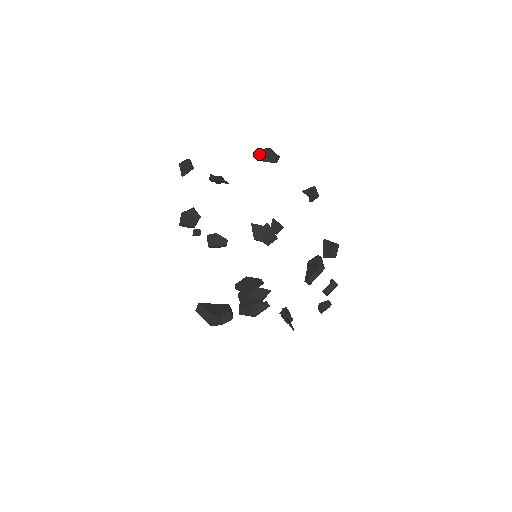
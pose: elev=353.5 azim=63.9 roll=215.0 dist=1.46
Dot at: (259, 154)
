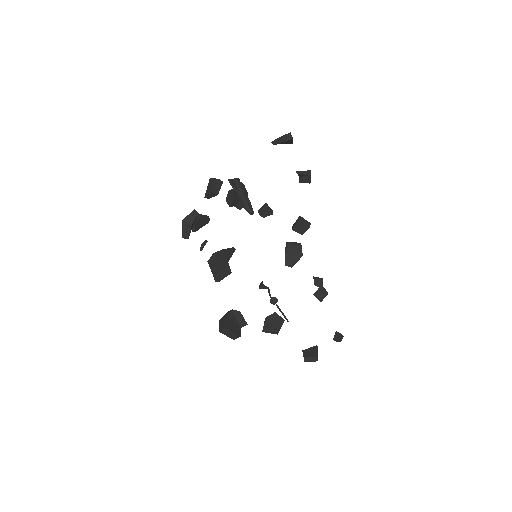
Dot at: (277, 140)
